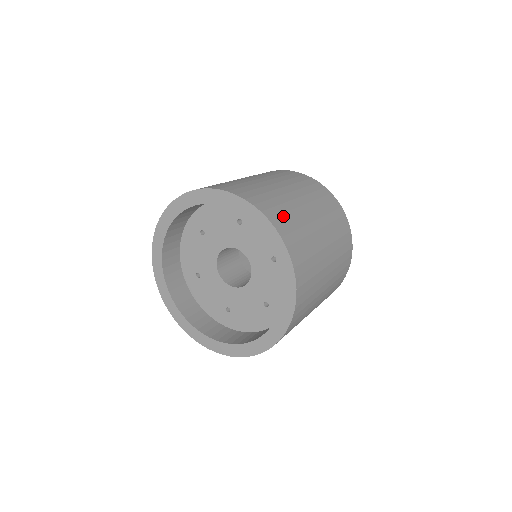
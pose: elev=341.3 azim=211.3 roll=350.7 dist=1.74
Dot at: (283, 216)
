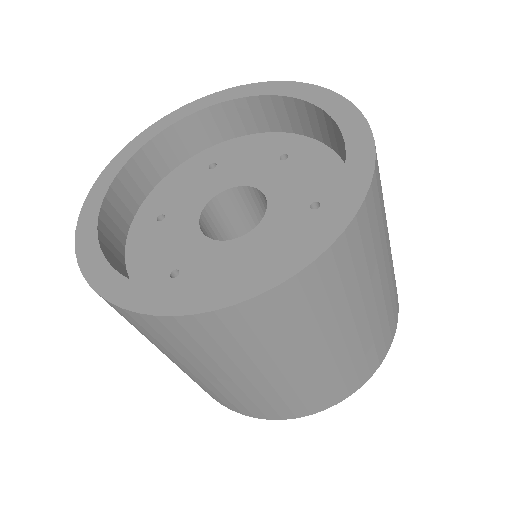
Dot at: occluded
